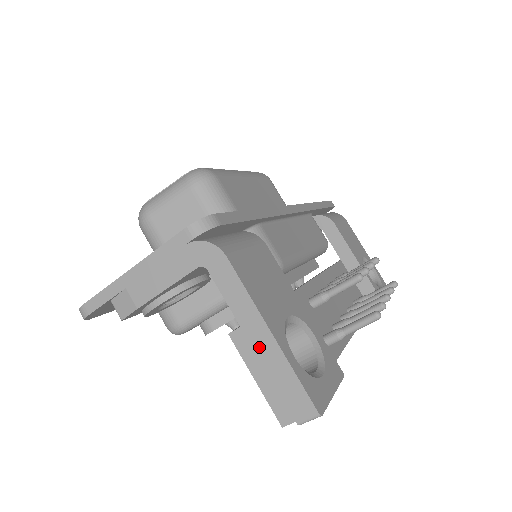
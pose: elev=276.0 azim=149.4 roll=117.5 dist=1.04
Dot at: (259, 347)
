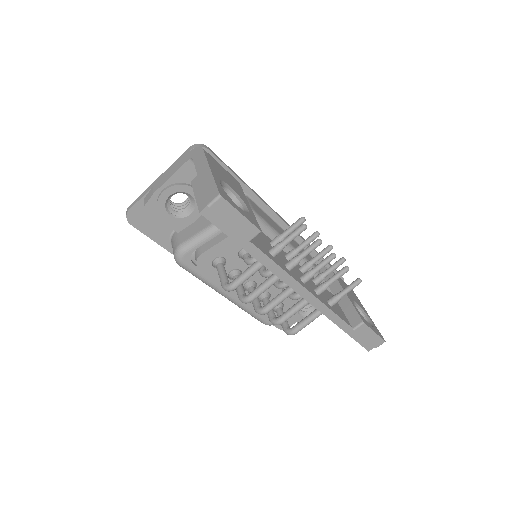
Dot at: (202, 178)
